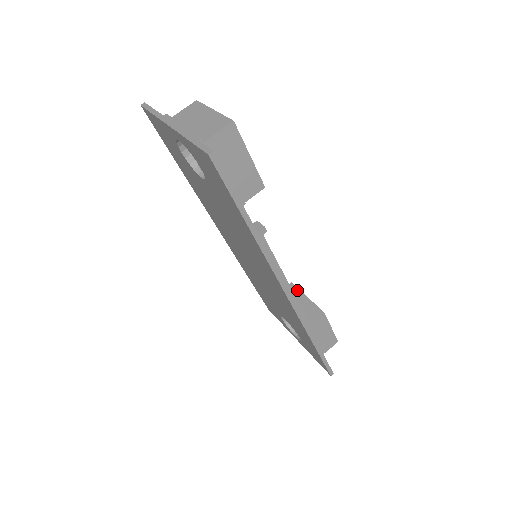
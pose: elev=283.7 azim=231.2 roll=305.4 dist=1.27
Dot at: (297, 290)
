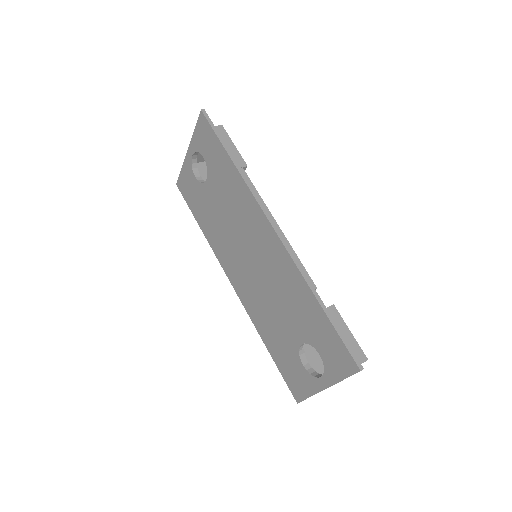
Dot at: occluded
